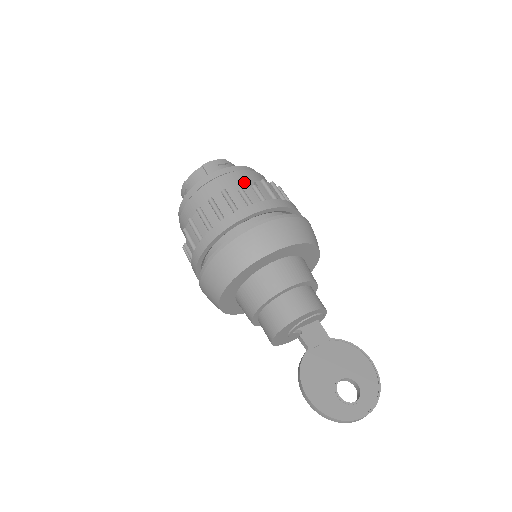
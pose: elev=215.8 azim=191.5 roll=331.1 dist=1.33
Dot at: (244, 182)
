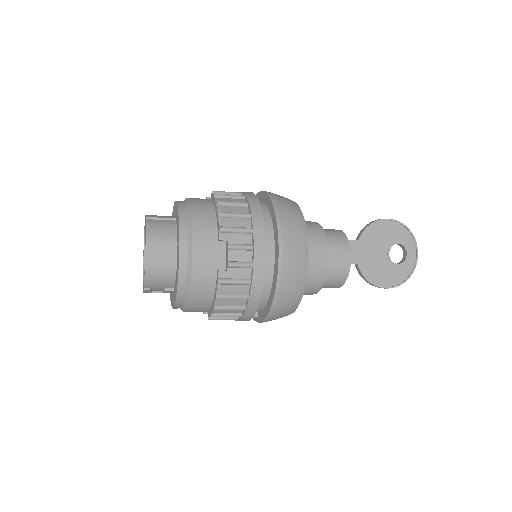
Dot at: (211, 250)
